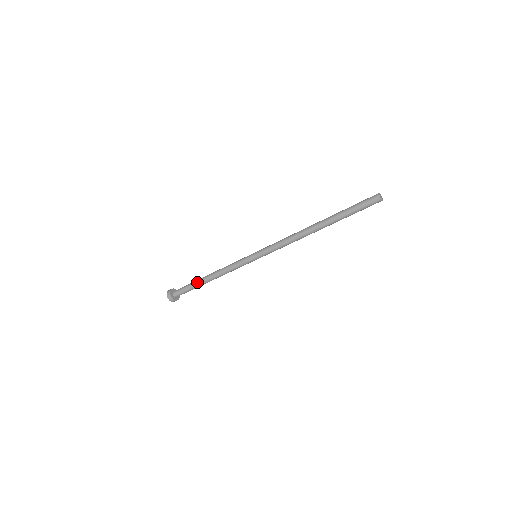
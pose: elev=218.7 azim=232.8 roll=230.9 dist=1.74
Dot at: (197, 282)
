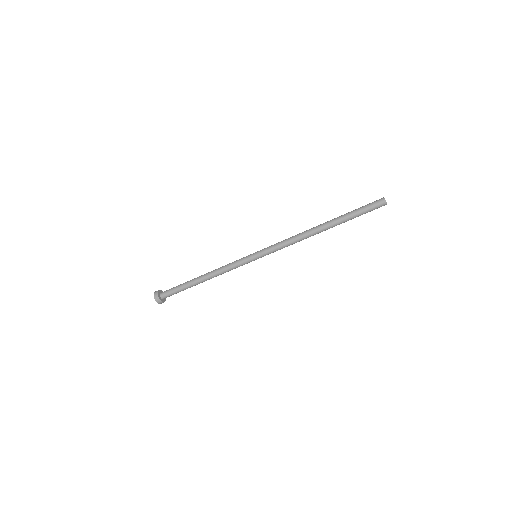
Dot at: (190, 280)
